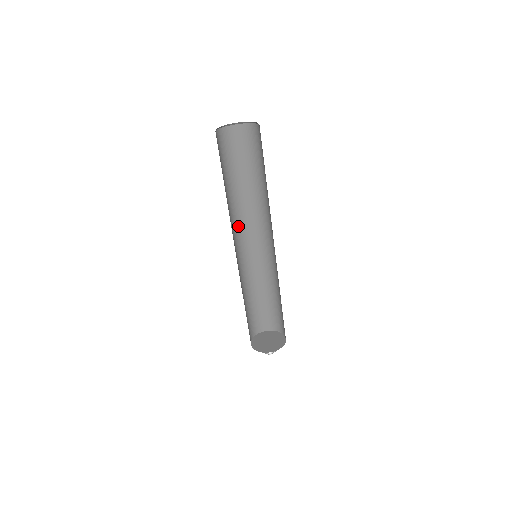
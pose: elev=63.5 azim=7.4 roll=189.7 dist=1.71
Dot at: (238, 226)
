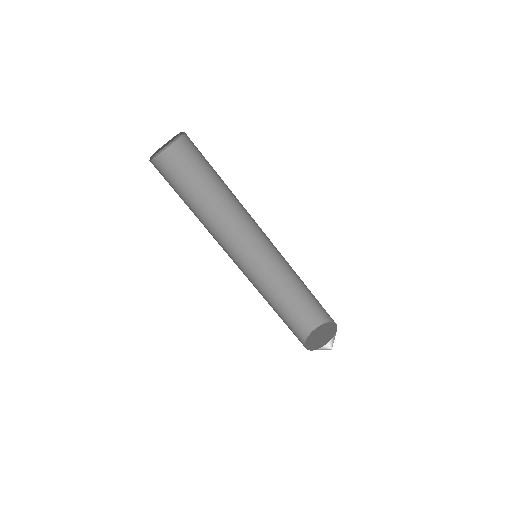
Dot at: (235, 229)
